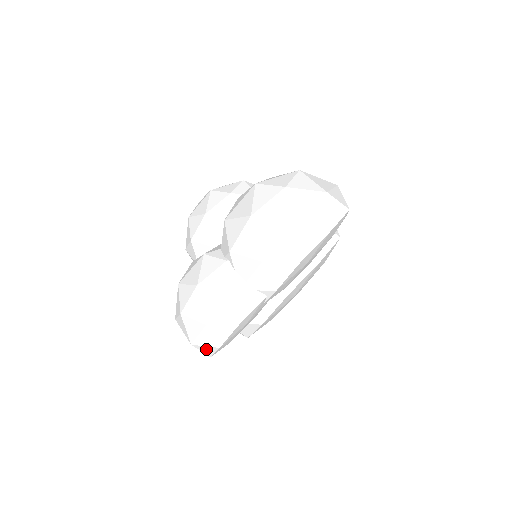
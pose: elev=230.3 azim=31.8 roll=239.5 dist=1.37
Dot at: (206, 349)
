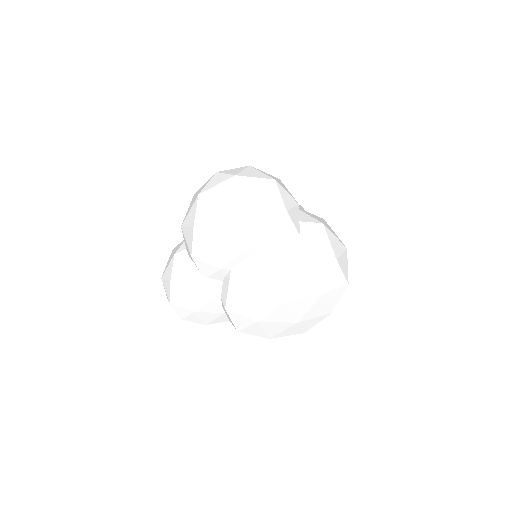
Dot at: occluded
